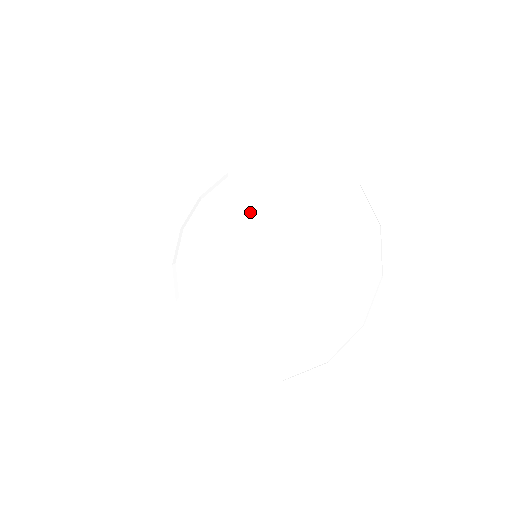
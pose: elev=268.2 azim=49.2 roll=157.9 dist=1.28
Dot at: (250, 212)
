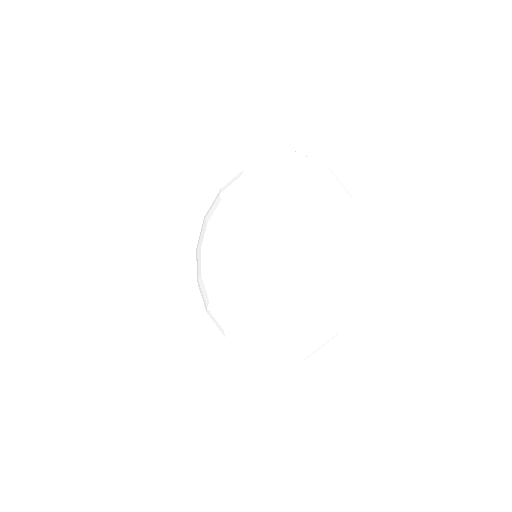
Dot at: (224, 239)
